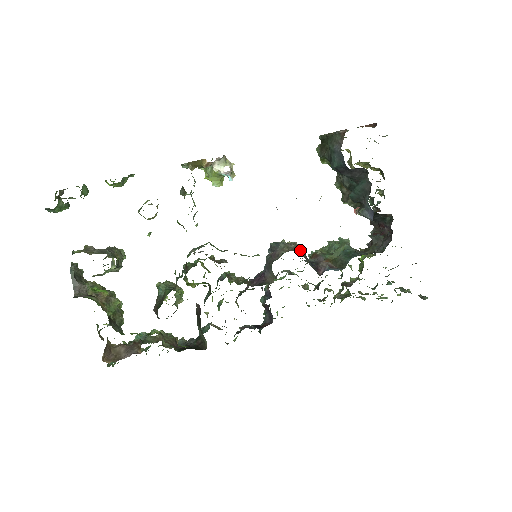
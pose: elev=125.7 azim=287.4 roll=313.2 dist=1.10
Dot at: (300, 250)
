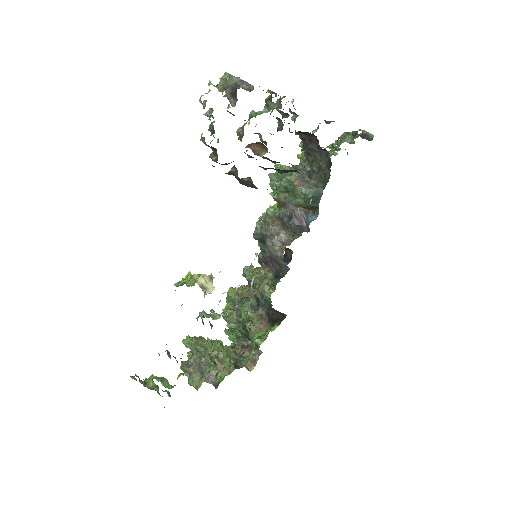
Dot at: (283, 234)
